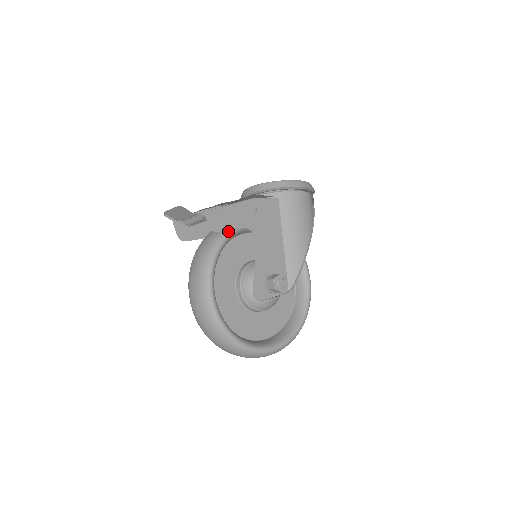
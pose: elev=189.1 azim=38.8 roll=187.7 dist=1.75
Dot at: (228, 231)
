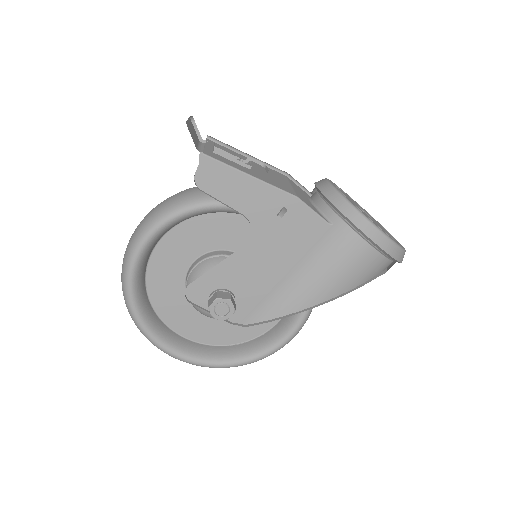
Dot at: occluded
